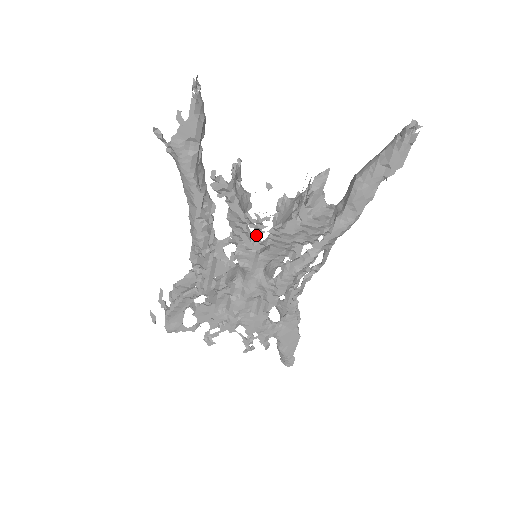
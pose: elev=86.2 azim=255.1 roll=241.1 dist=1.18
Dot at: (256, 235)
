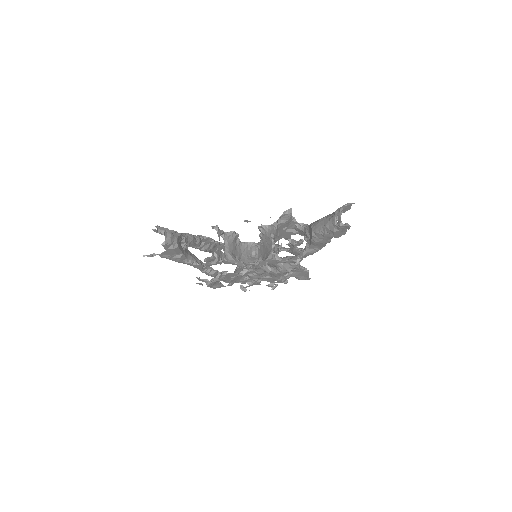
Dot at: (251, 243)
